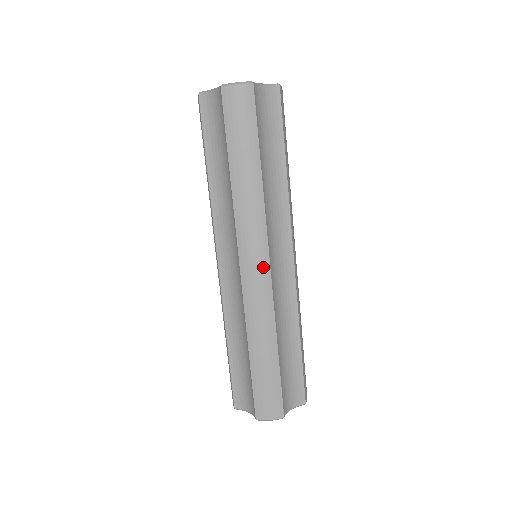
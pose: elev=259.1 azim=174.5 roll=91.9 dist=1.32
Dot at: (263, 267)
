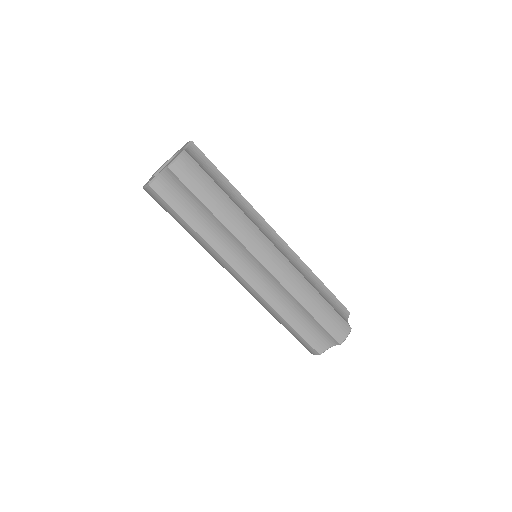
Dot at: (276, 254)
